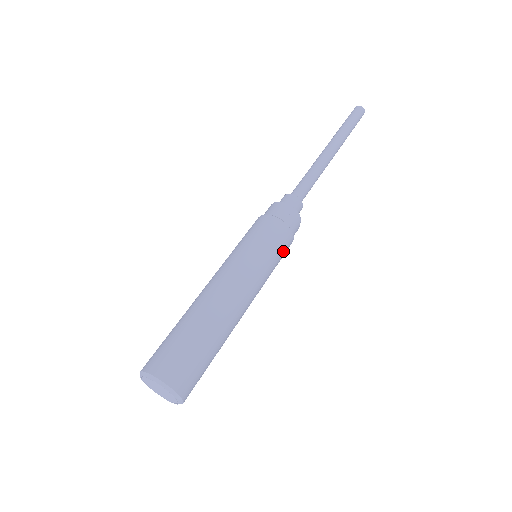
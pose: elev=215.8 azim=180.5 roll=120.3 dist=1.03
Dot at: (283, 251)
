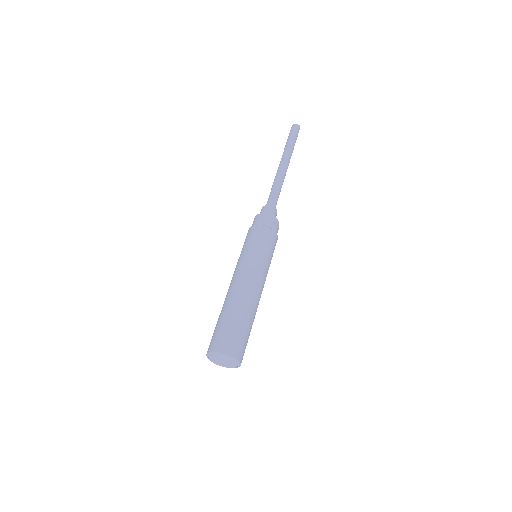
Dot at: (274, 248)
